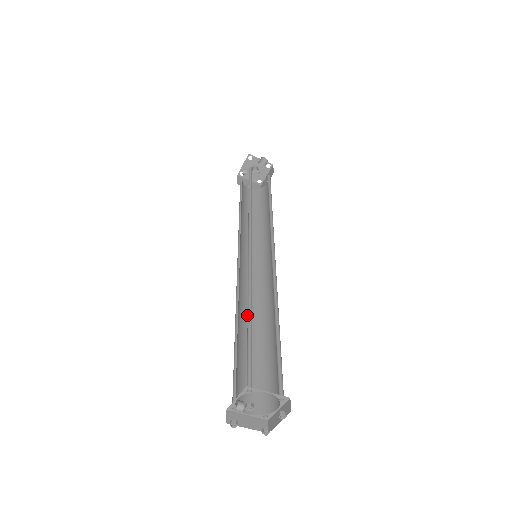
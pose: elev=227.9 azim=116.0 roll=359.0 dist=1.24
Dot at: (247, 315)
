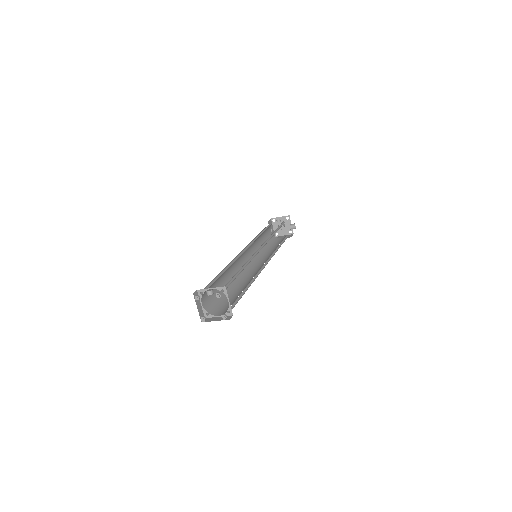
Dot at: (230, 272)
